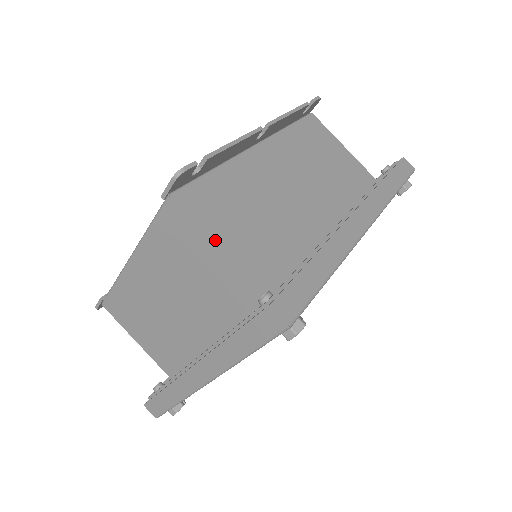
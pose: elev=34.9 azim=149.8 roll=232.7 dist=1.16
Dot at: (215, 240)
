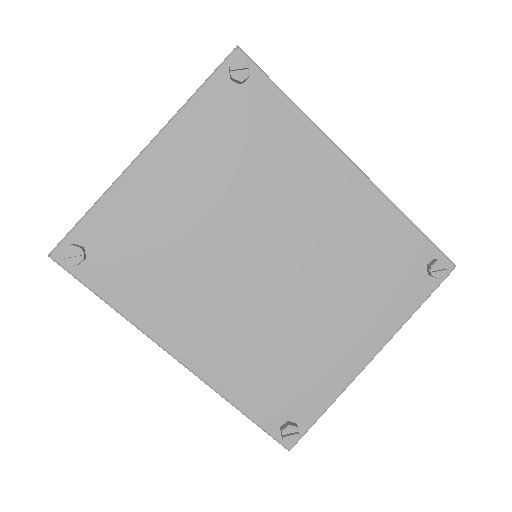
Dot at: occluded
